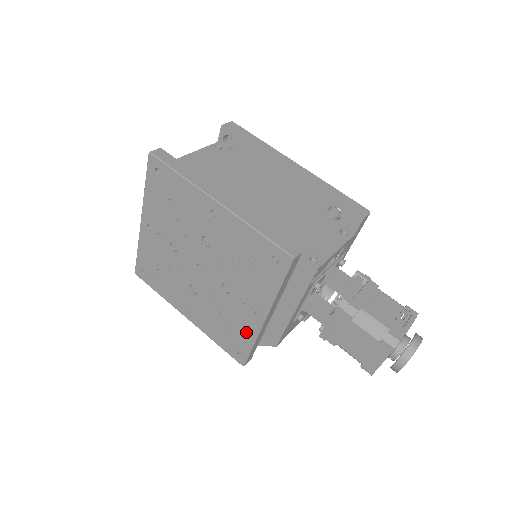
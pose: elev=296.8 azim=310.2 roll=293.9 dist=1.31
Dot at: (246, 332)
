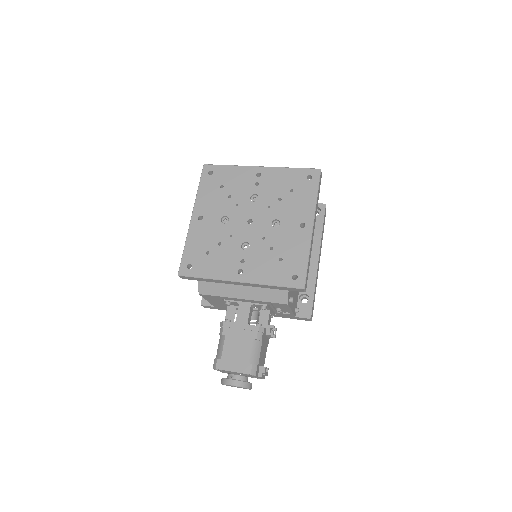
Dot at: (216, 270)
